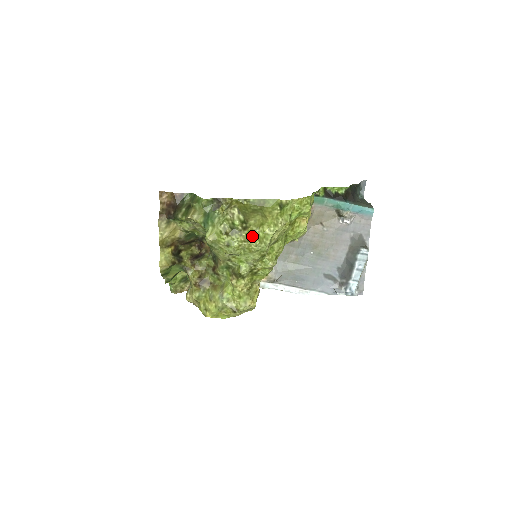
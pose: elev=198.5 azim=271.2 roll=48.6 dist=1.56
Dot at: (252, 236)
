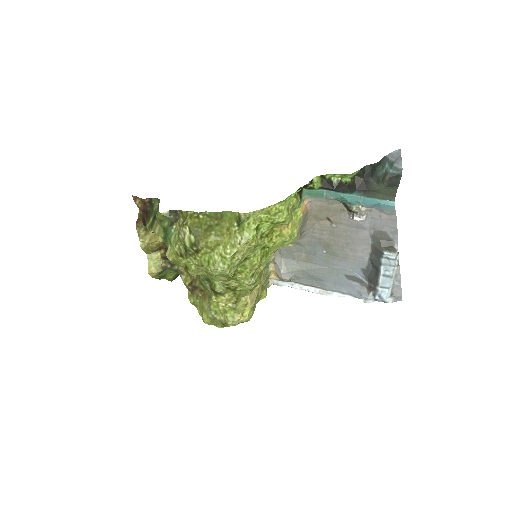
Dot at: (207, 260)
